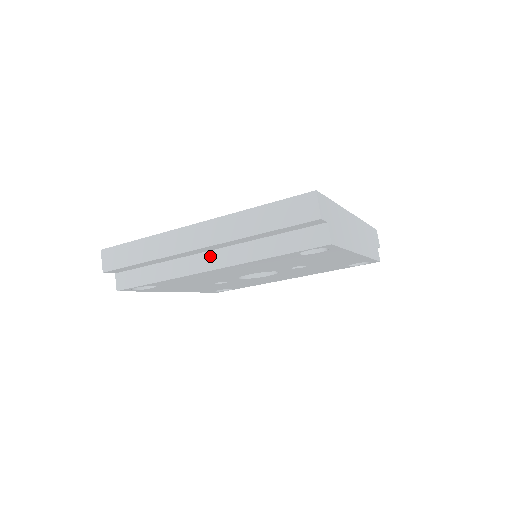
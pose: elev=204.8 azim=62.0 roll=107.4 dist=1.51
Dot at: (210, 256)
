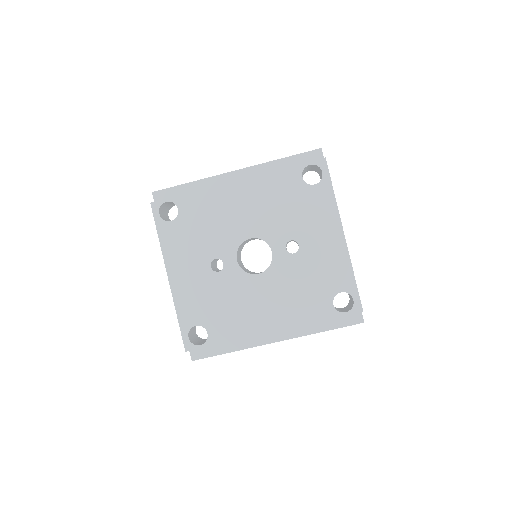
Dot at: occluded
